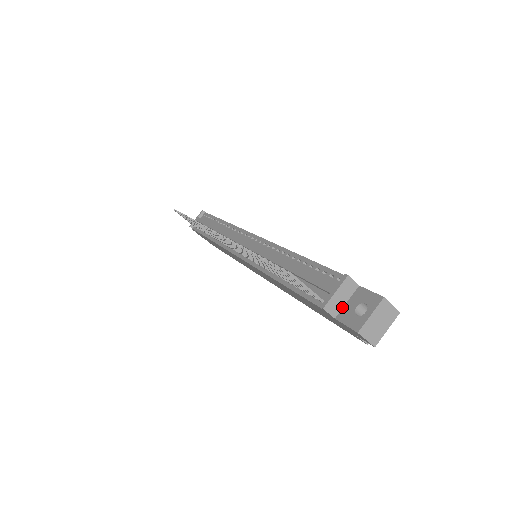
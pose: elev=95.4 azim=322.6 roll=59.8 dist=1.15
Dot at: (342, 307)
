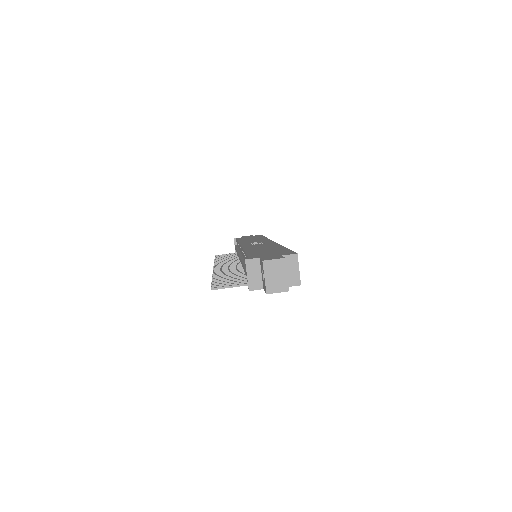
Dot at: (261, 279)
